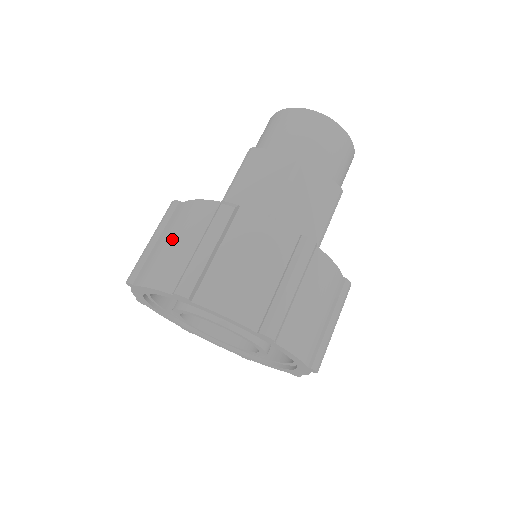
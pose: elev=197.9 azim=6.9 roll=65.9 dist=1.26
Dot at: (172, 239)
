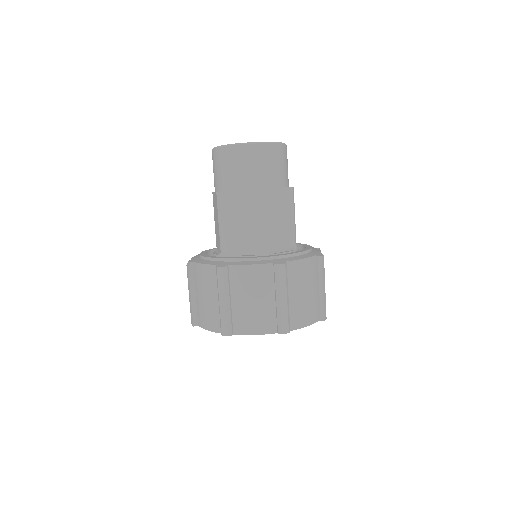
Dot at: occluded
